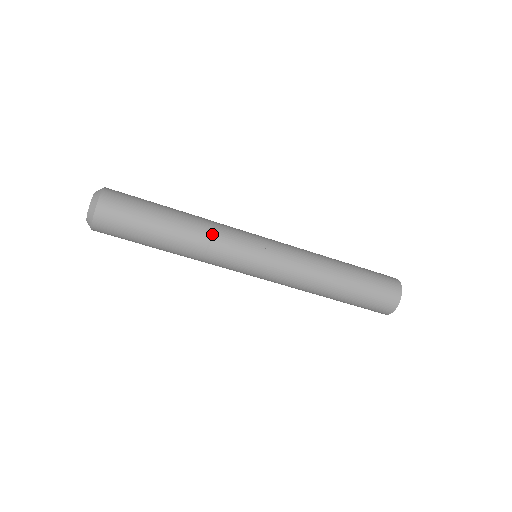
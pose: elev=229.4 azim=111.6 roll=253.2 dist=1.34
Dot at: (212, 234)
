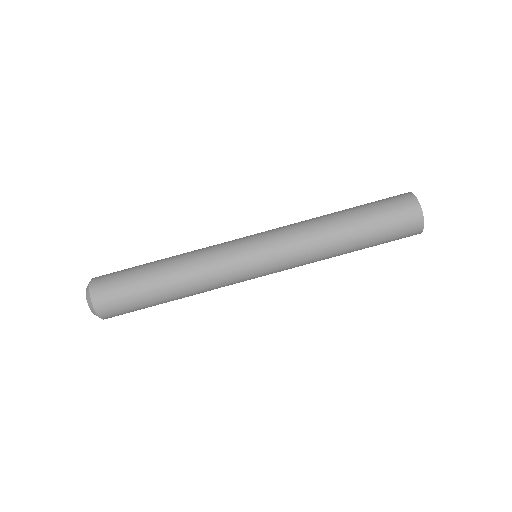
Dot at: (199, 249)
